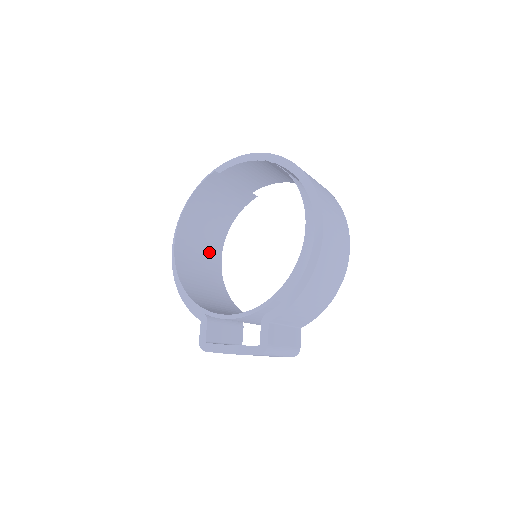
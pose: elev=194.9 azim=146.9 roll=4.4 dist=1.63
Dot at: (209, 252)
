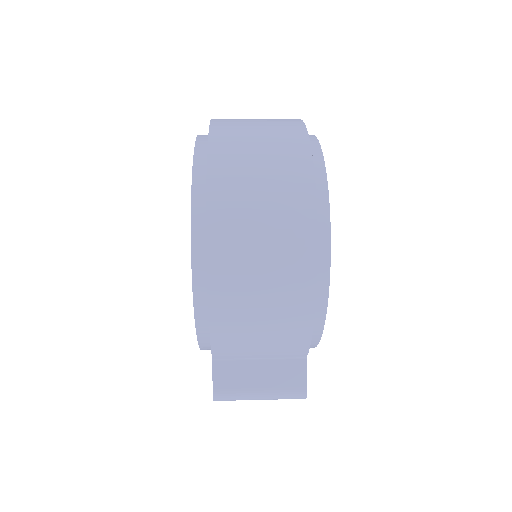
Dot at: occluded
